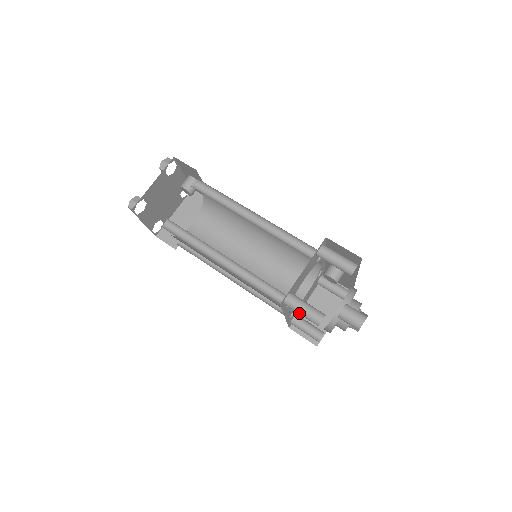
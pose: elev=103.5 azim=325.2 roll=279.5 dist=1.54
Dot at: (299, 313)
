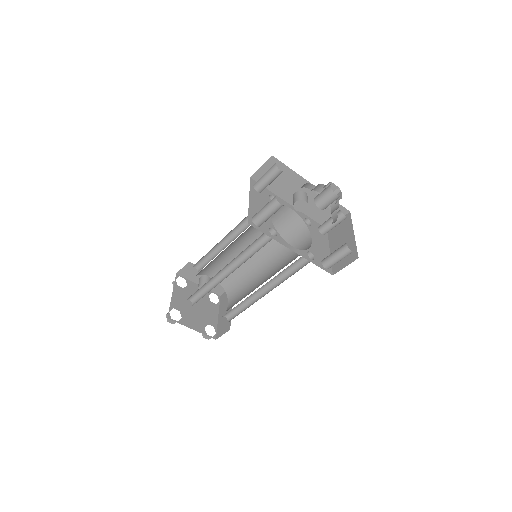
Dot at: (266, 215)
